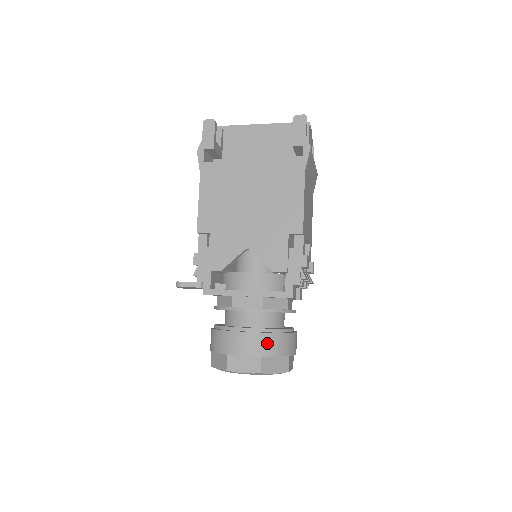
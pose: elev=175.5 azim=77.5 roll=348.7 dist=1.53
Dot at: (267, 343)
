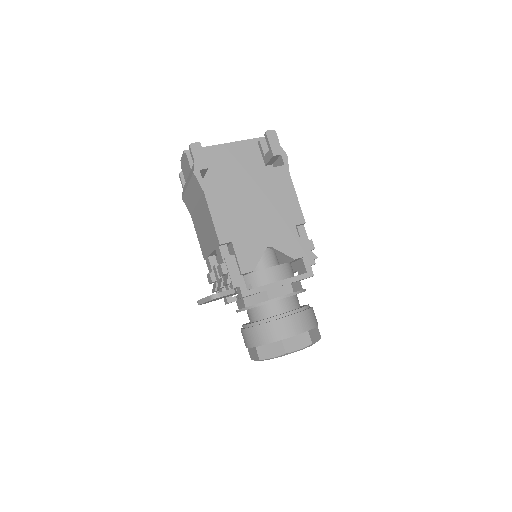
Dot at: (308, 318)
